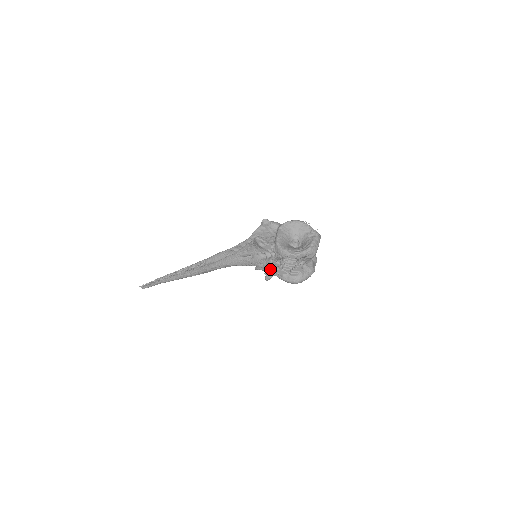
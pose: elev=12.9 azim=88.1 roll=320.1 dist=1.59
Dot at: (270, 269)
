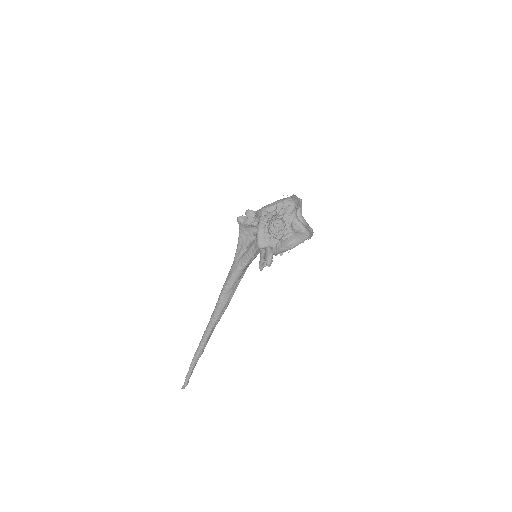
Dot at: (262, 244)
